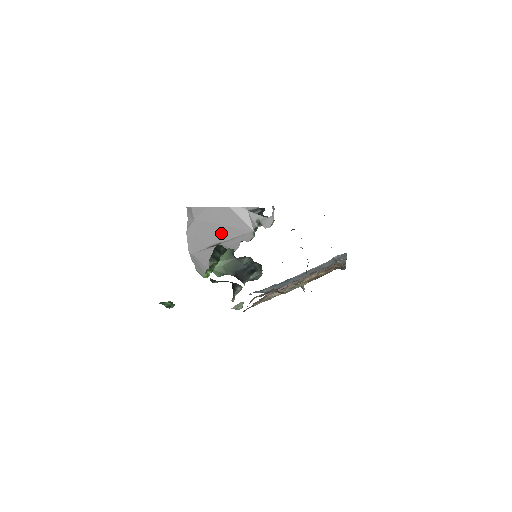
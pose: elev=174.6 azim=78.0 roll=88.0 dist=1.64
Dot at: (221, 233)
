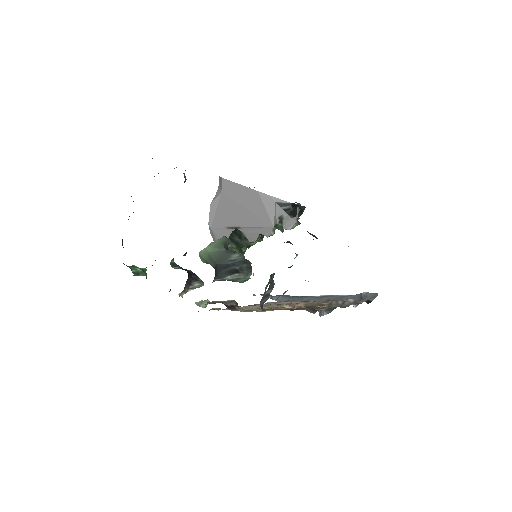
Dot at: (242, 217)
